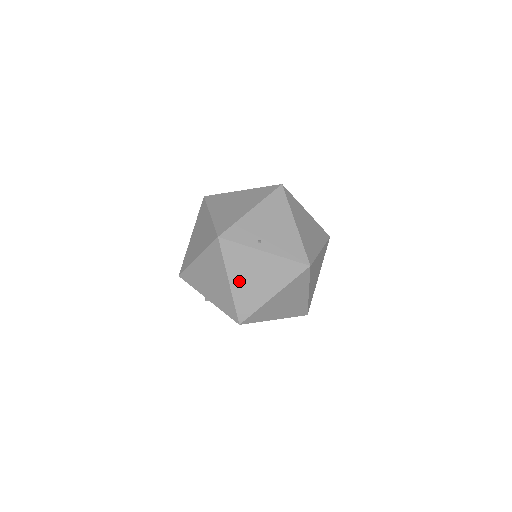
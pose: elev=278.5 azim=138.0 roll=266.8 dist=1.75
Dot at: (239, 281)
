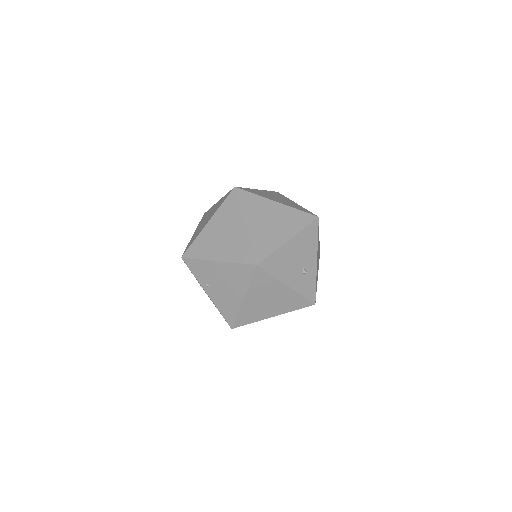
Dot at: occluded
